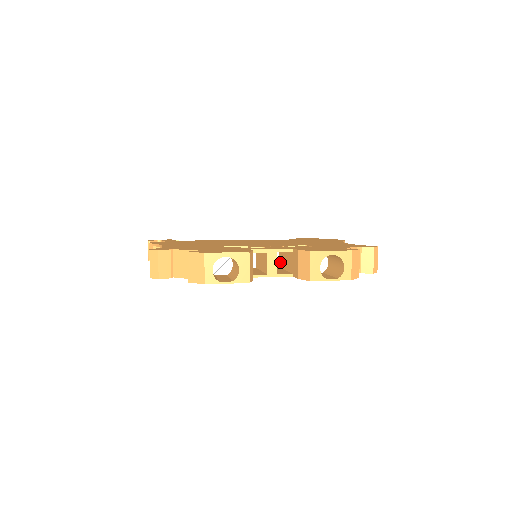
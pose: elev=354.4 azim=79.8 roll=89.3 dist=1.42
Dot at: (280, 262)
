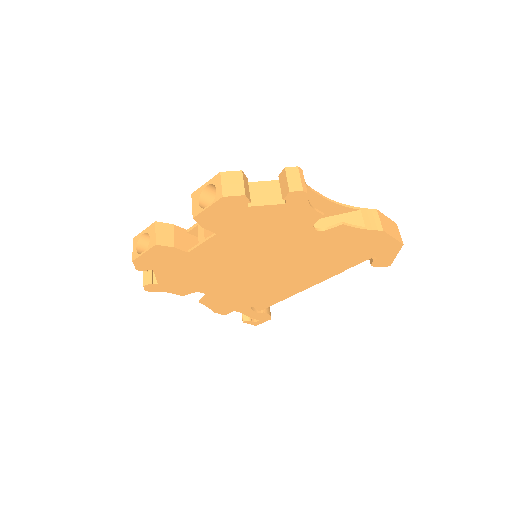
Dot at: occluded
